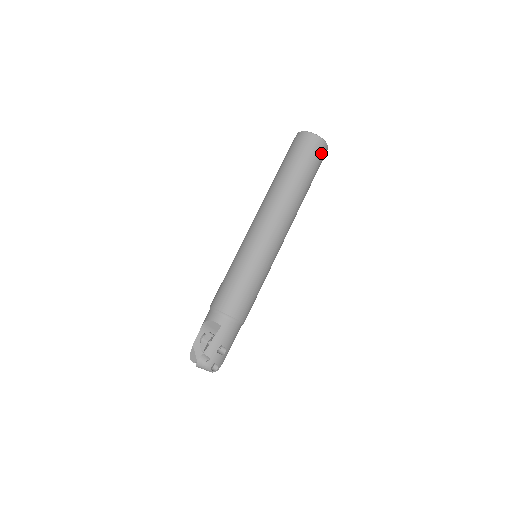
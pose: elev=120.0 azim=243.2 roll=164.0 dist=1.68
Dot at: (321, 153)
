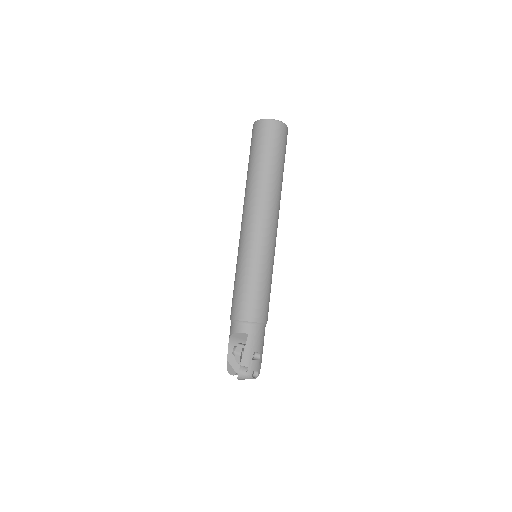
Dot at: (283, 136)
